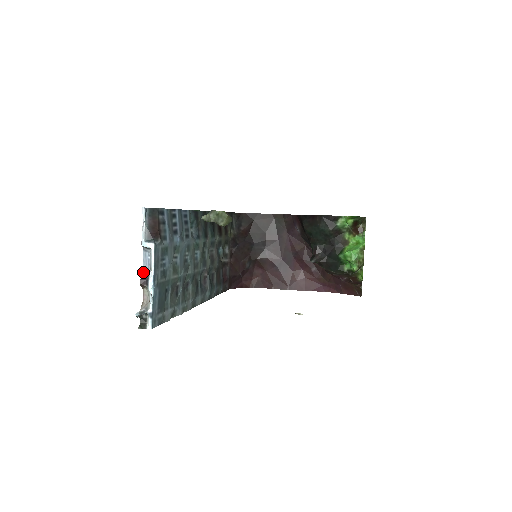
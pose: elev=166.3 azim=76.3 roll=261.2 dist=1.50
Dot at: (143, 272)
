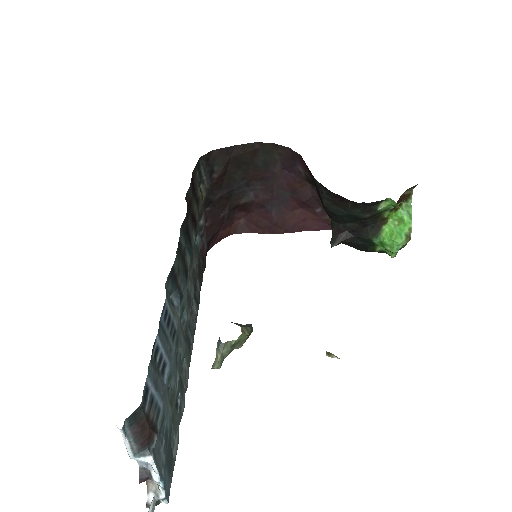
Dot at: occluded
